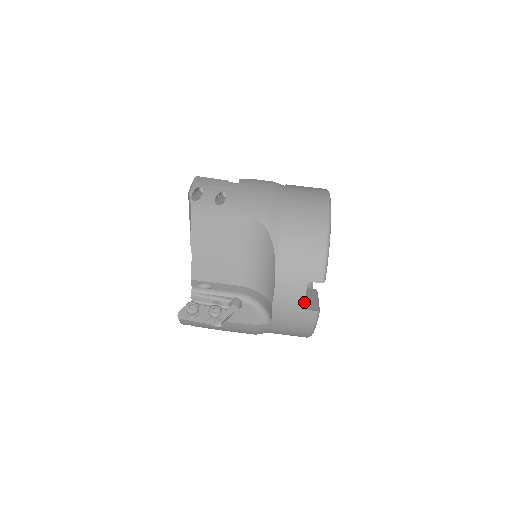
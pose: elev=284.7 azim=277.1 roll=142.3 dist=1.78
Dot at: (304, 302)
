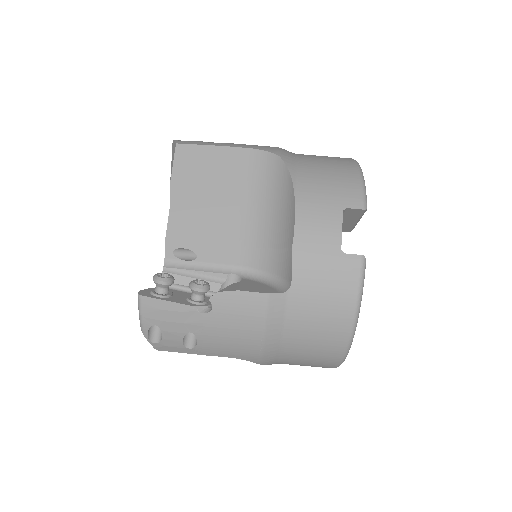
Dot at: occluded
